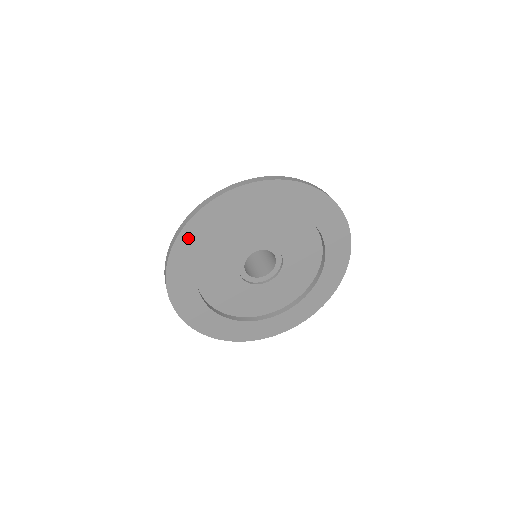
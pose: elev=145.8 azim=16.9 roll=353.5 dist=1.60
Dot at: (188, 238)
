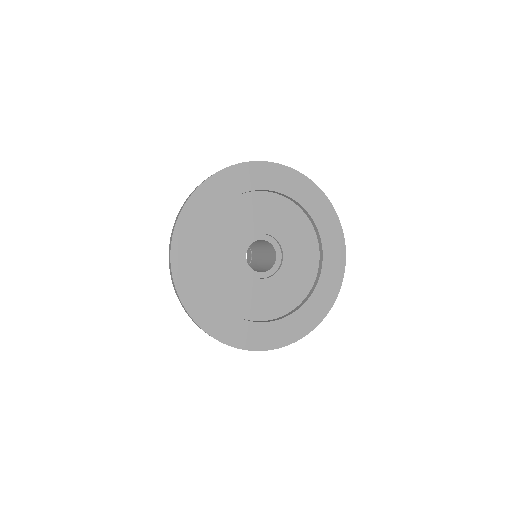
Dot at: (254, 171)
